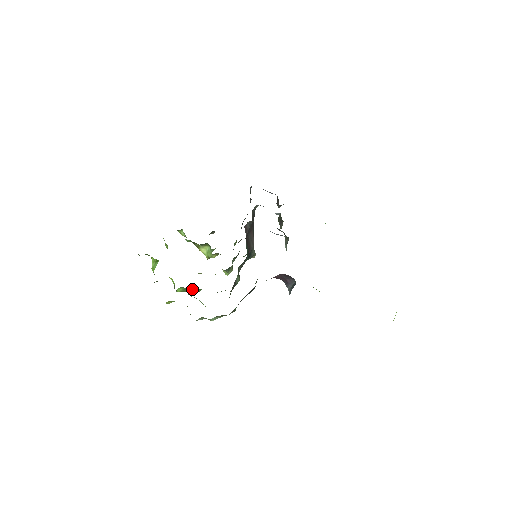
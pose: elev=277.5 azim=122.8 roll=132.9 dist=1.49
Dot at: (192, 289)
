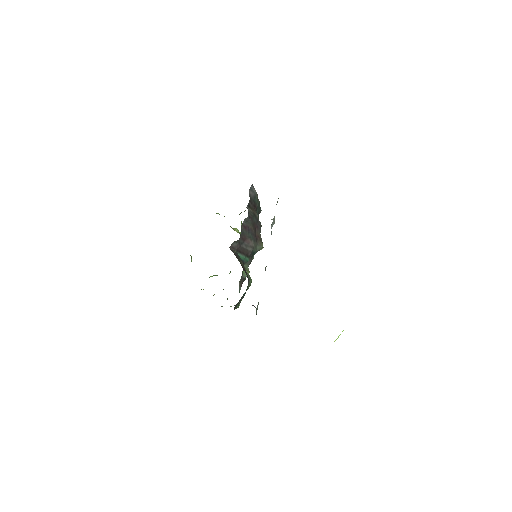
Dot at: occluded
